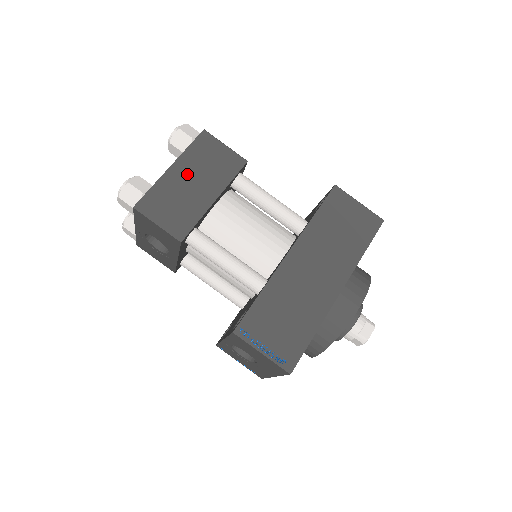
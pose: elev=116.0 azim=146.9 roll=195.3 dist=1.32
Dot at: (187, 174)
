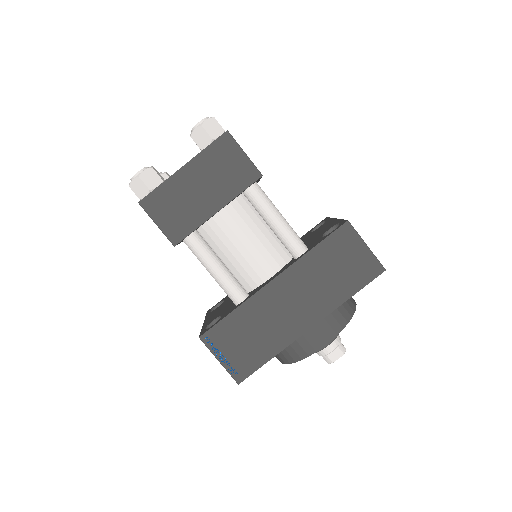
Dot at: (197, 178)
